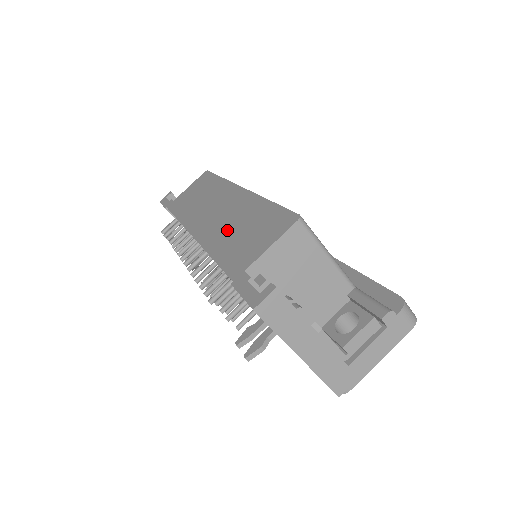
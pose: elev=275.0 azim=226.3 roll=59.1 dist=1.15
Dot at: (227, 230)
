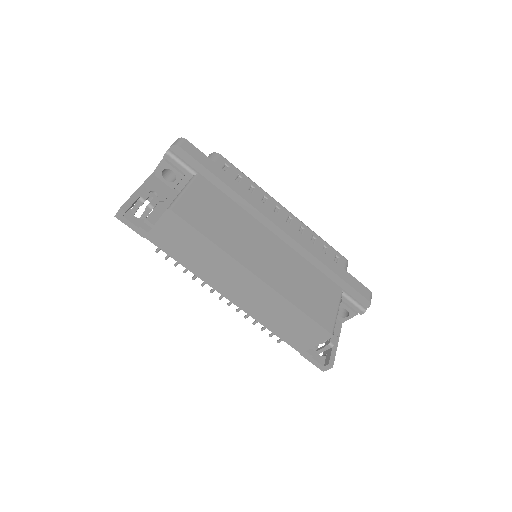
Dot at: (270, 316)
